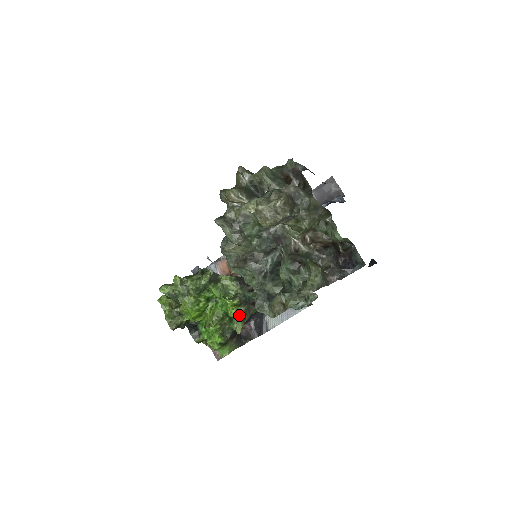
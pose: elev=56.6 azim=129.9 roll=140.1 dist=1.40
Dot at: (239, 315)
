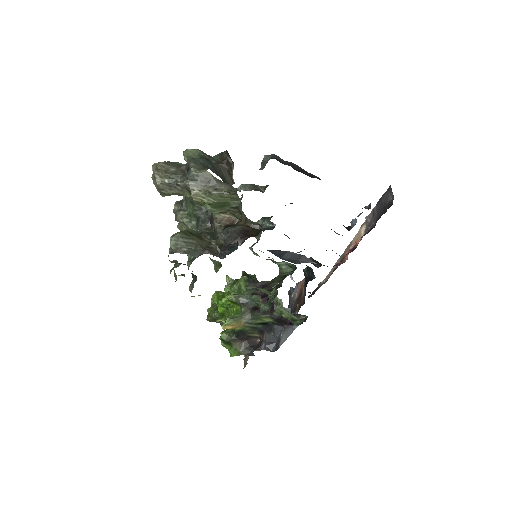
Dot at: (235, 314)
